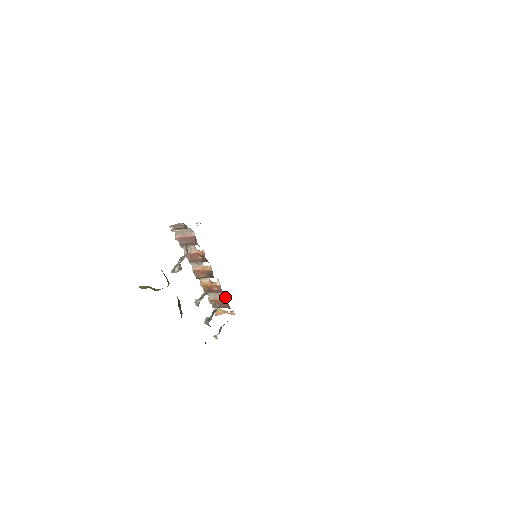
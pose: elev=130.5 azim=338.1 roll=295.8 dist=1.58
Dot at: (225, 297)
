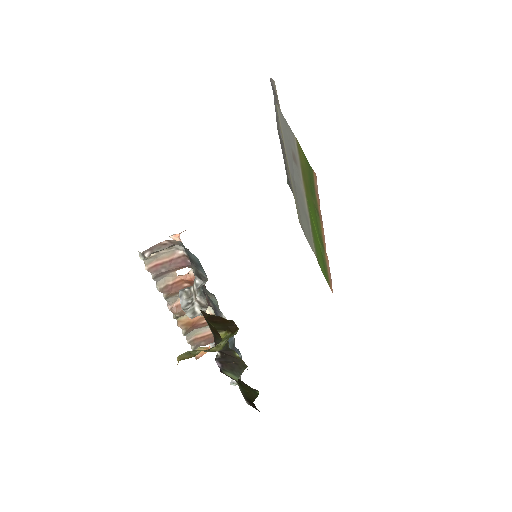
Dot at: occluded
